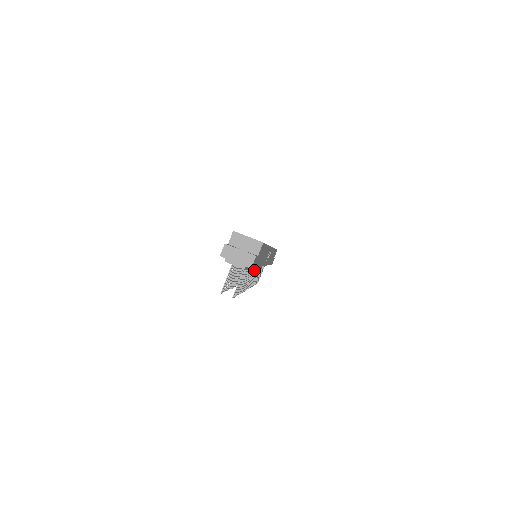
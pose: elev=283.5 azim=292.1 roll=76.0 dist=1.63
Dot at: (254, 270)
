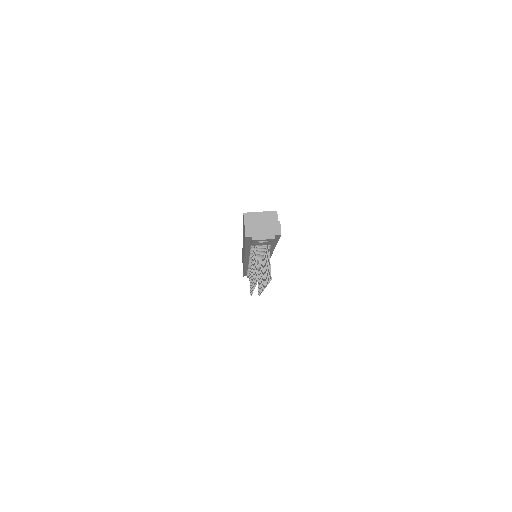
Dot at: (262, 268)
